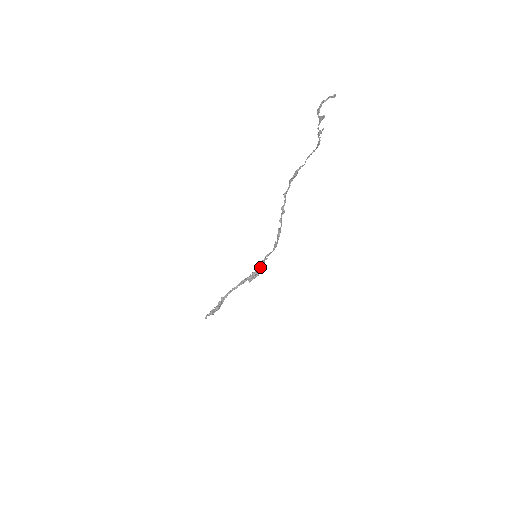
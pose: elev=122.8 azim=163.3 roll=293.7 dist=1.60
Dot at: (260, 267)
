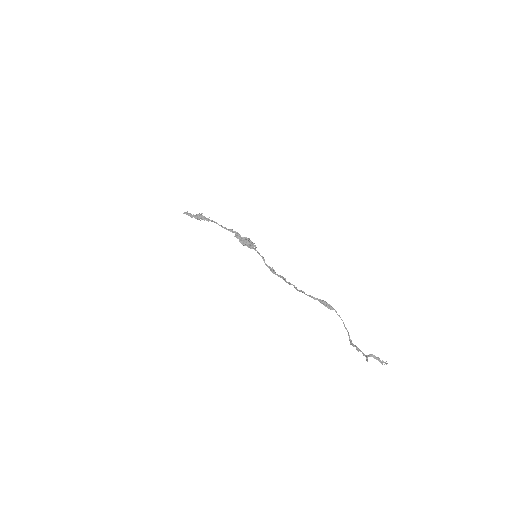
Dot at: (251, 245)
